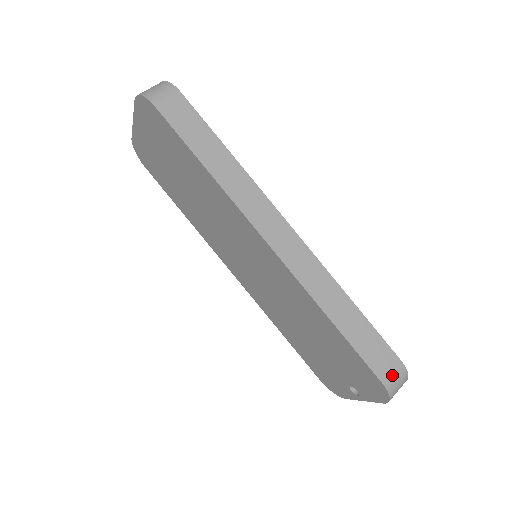
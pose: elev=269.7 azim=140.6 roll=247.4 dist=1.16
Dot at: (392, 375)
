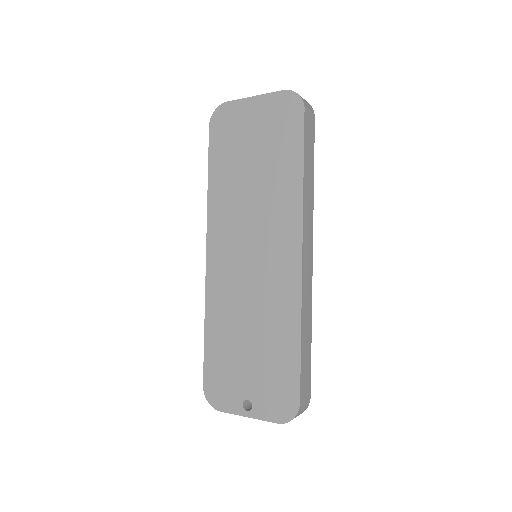
Dot at: (305, 403)
